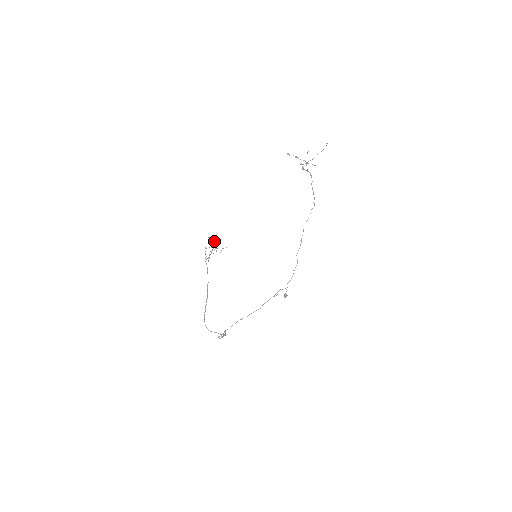
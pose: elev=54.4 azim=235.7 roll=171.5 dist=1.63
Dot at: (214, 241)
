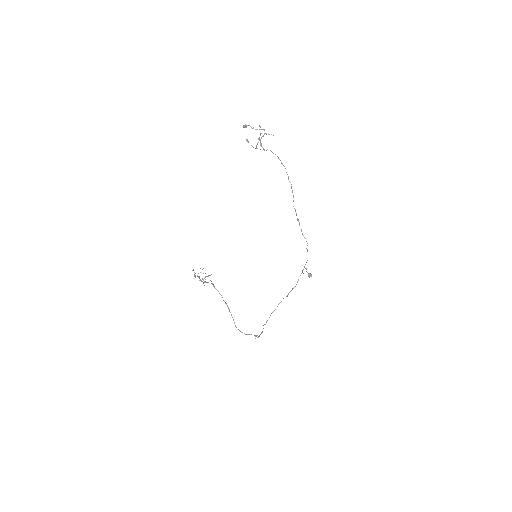
Dot at: occluded
